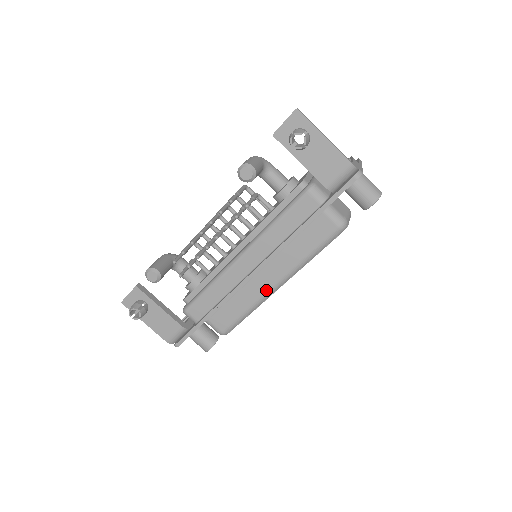
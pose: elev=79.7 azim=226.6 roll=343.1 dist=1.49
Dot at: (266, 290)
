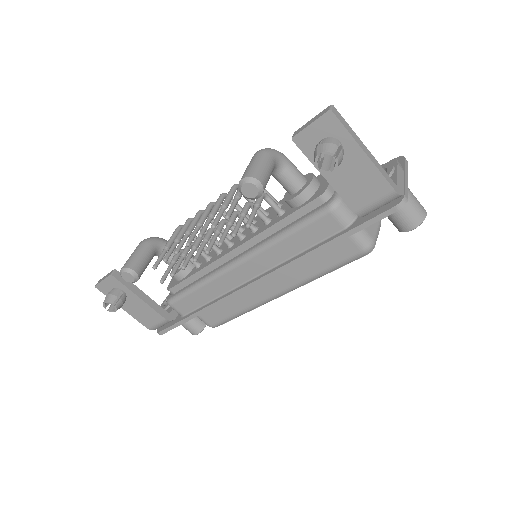
Dot at: (264, 298)
